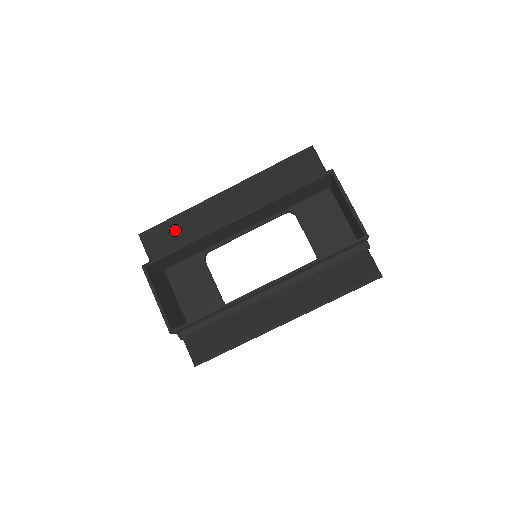
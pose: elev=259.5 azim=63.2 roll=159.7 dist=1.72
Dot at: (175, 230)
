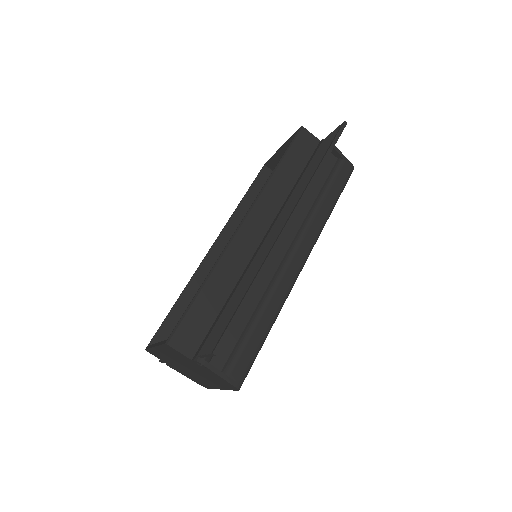
Dot at: occluded
